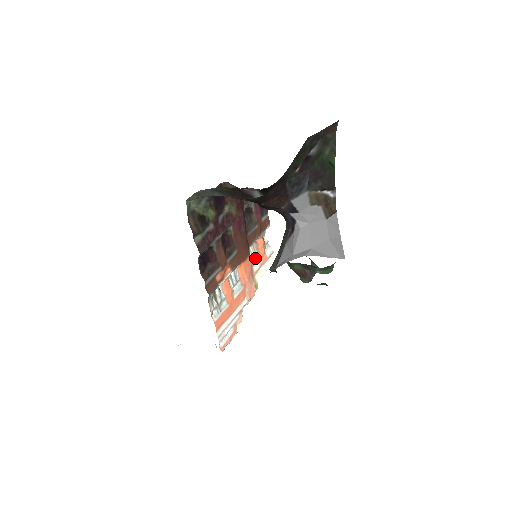
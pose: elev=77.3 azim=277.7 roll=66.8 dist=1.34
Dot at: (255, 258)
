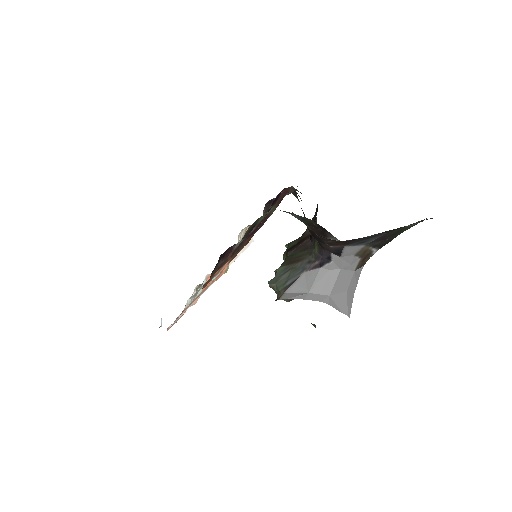
Dot at: (239, 241)
